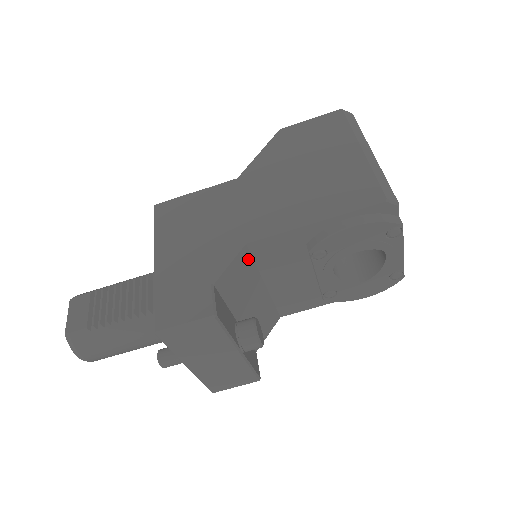
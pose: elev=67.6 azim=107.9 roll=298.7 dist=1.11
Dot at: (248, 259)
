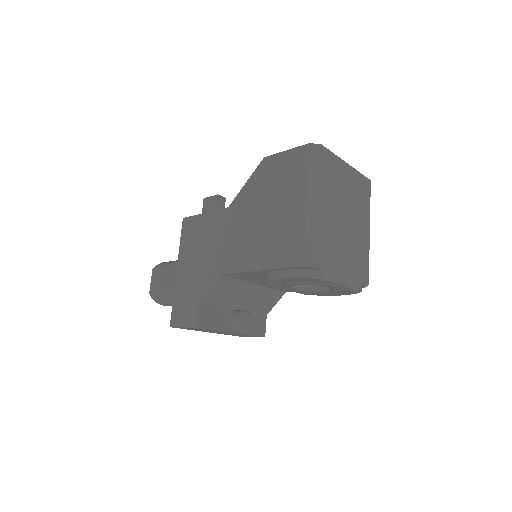
Dot at: (228, 280)
